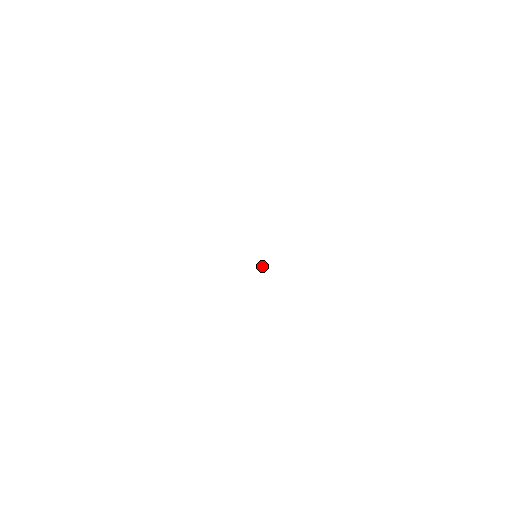
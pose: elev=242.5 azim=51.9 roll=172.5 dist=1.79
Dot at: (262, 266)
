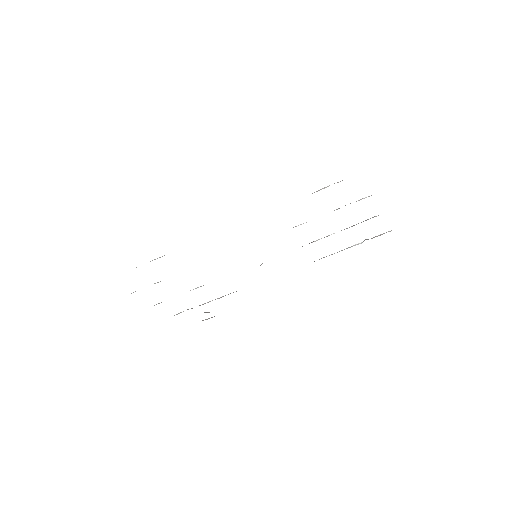
Dot at: occluded
